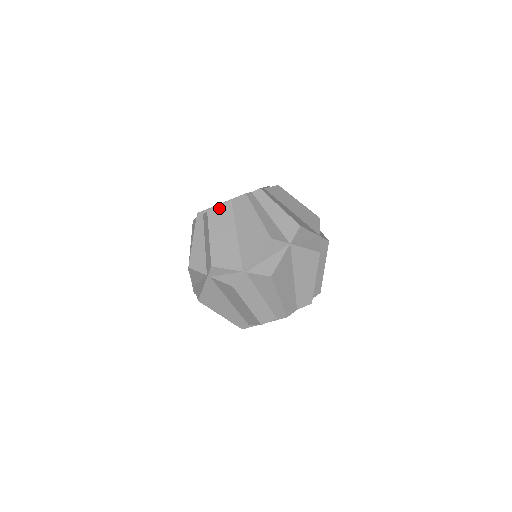
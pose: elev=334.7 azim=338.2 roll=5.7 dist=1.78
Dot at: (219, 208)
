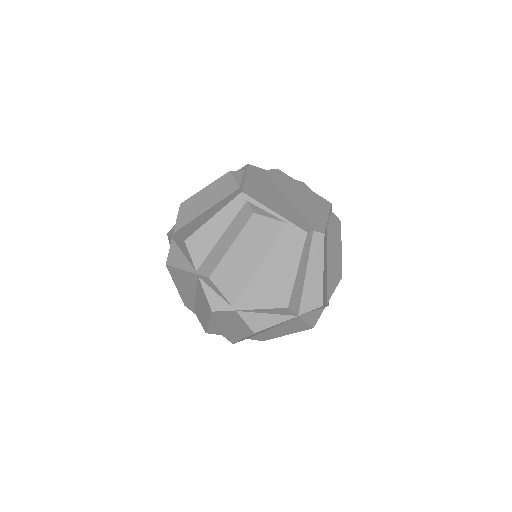
Dot at: (268, 220)
